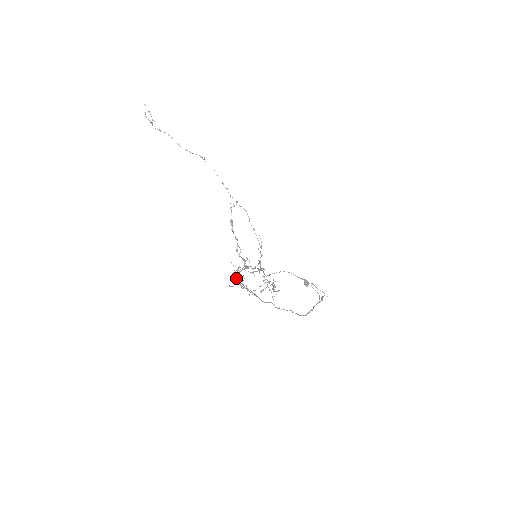
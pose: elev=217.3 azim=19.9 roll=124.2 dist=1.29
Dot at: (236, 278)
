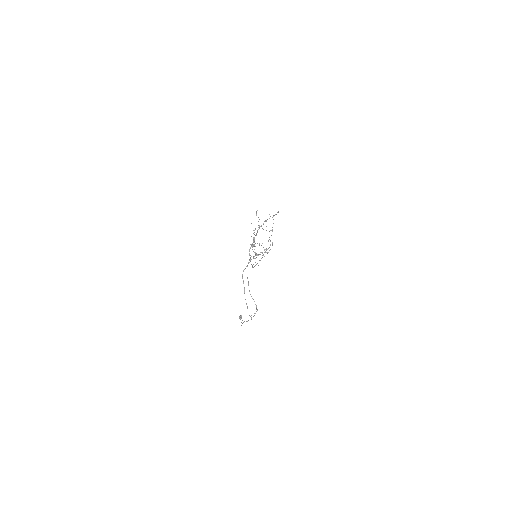
Dot at: occluded
